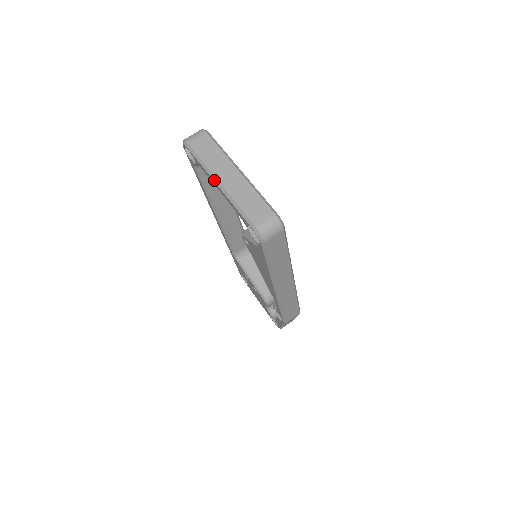
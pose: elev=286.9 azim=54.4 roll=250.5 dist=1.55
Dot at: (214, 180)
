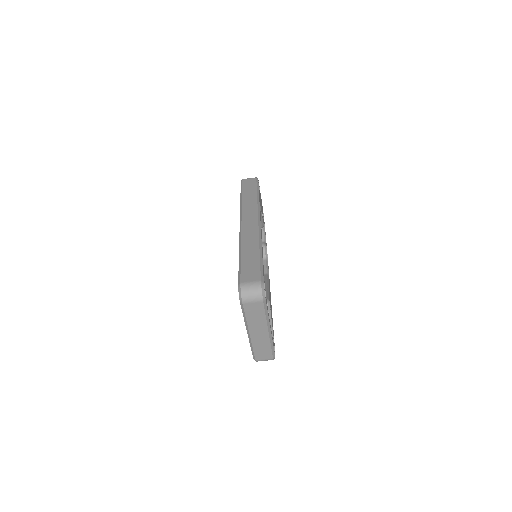
Dot at: (247, 330)
